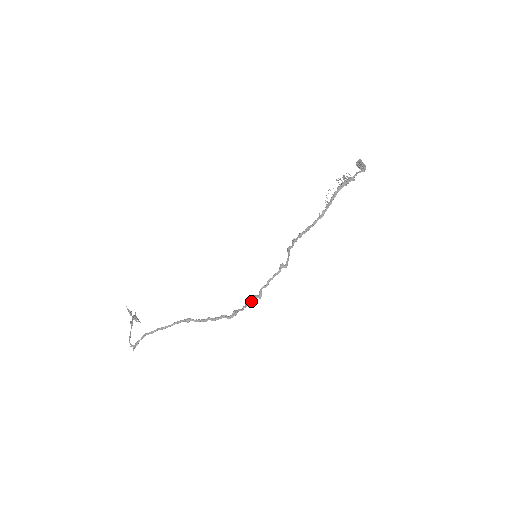
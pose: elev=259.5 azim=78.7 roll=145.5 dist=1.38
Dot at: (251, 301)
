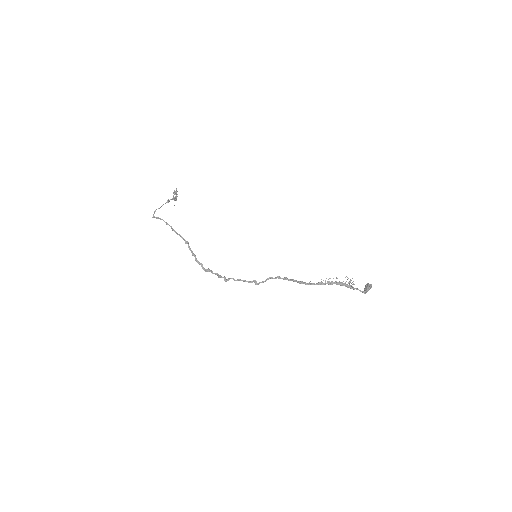
Dot at: (220, 276)
